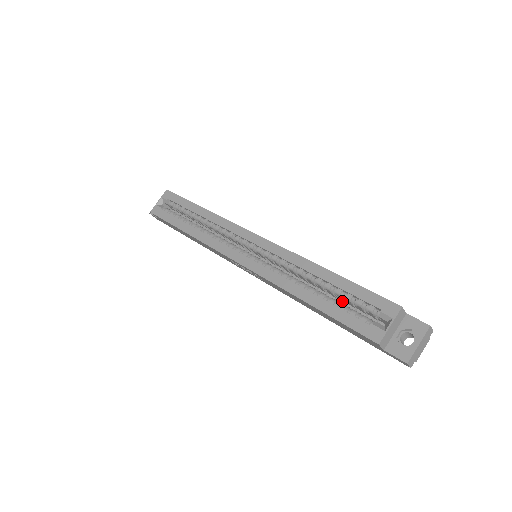
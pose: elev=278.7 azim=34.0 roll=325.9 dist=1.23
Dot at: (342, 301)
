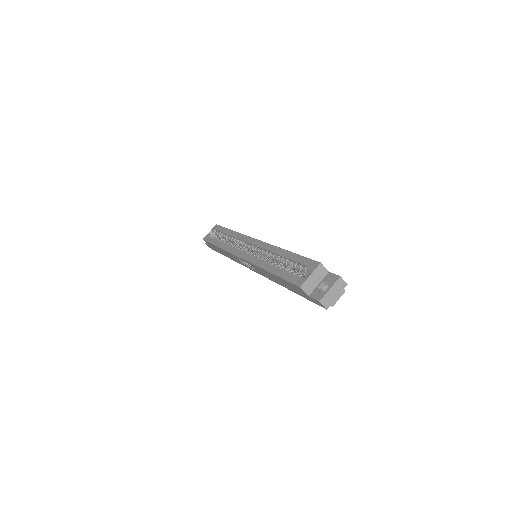
Dot at: occluded
